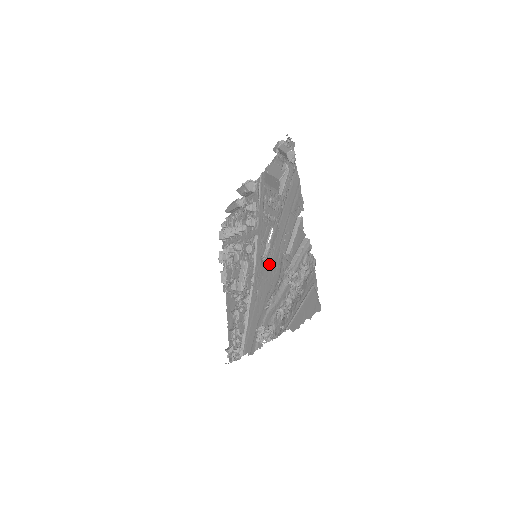
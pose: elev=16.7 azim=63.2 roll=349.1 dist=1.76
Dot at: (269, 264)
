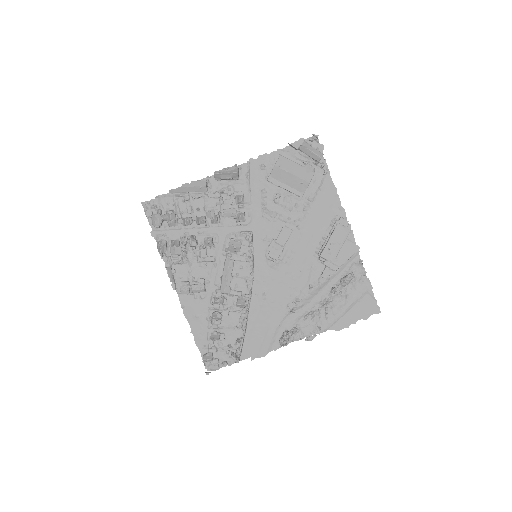
Dot at: (286, 267)
